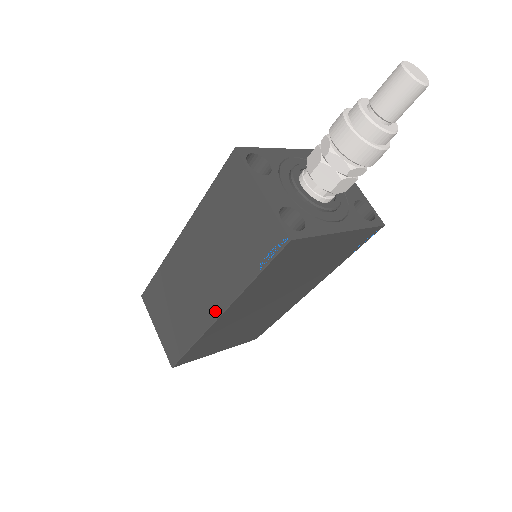
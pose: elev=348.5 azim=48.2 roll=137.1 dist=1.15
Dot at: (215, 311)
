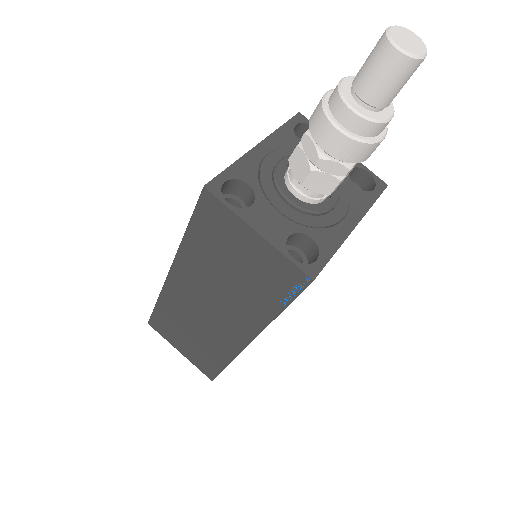
Dot at: (243, 339)
